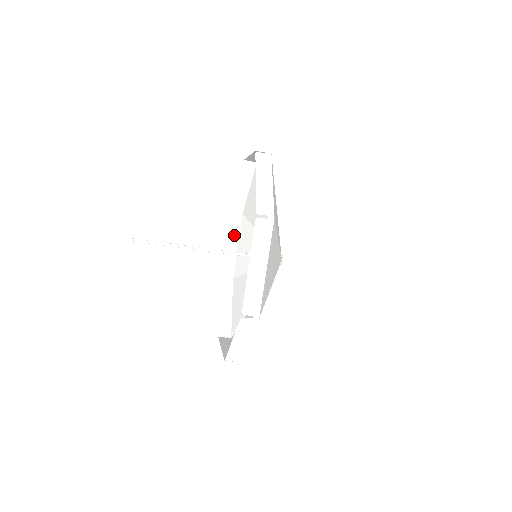
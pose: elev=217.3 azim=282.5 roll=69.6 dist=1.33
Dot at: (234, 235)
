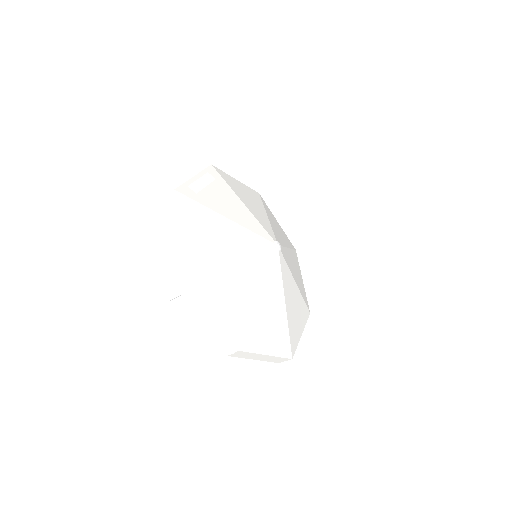
Dot at: occluded
